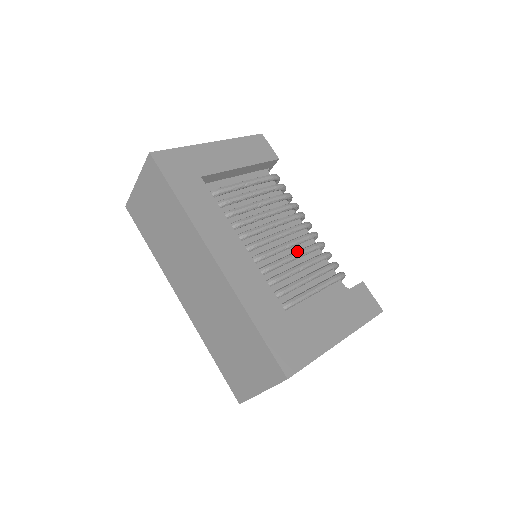
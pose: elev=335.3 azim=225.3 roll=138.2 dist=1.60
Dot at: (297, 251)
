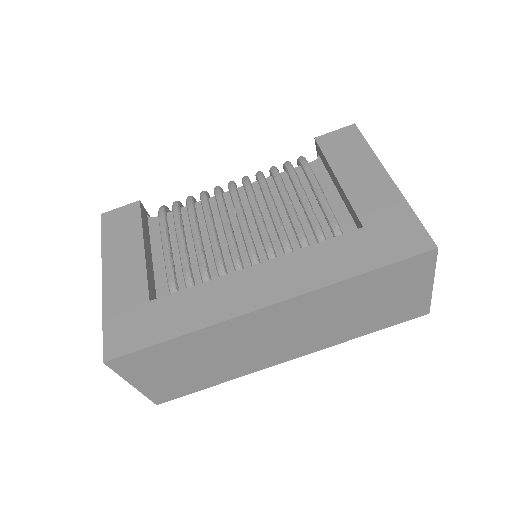
Dot at: (267, 204)
